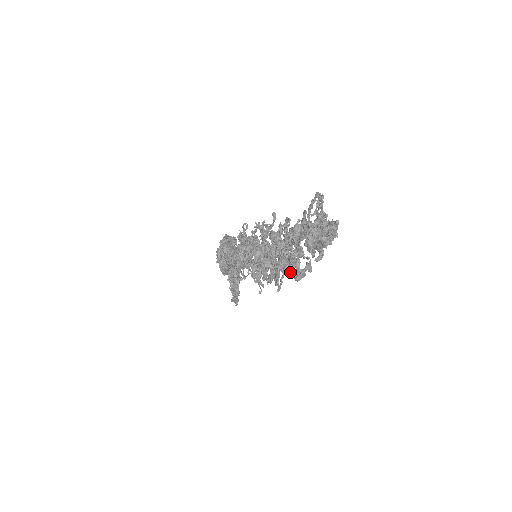
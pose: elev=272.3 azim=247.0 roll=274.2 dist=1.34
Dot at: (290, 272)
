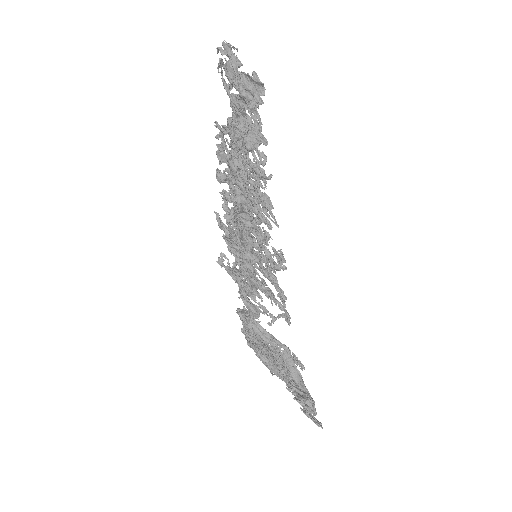
Dot at: (245, 159)
